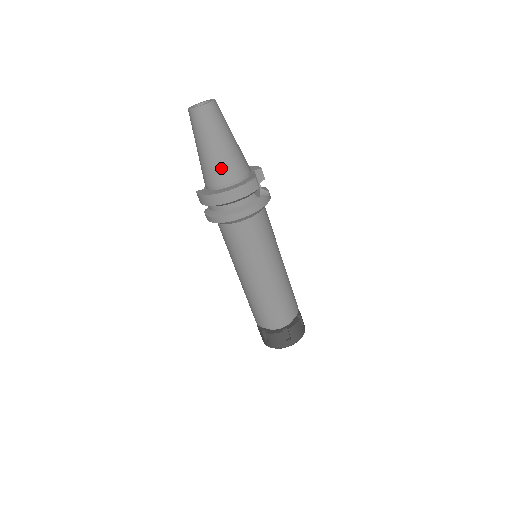
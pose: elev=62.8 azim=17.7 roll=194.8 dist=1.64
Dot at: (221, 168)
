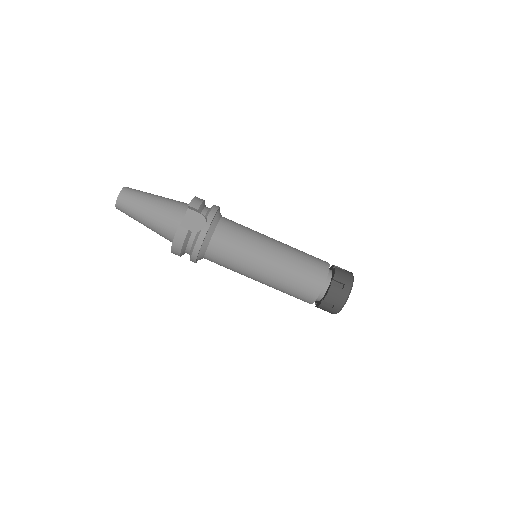
Dot at: (160, 232)
